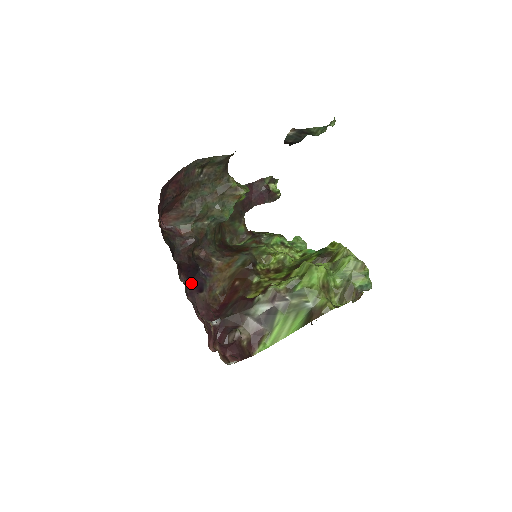
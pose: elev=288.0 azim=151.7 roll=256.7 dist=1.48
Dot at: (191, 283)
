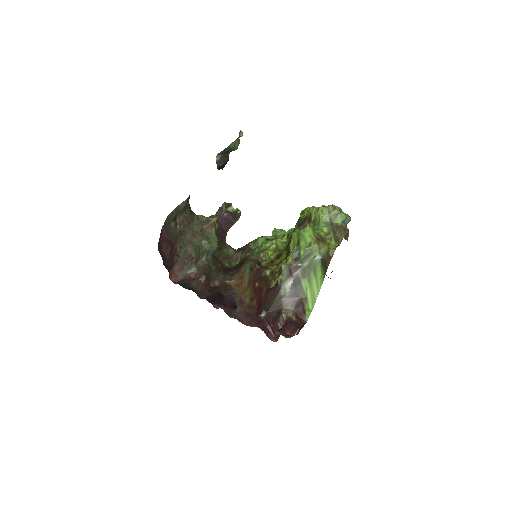
Dot at: (224, 306)
